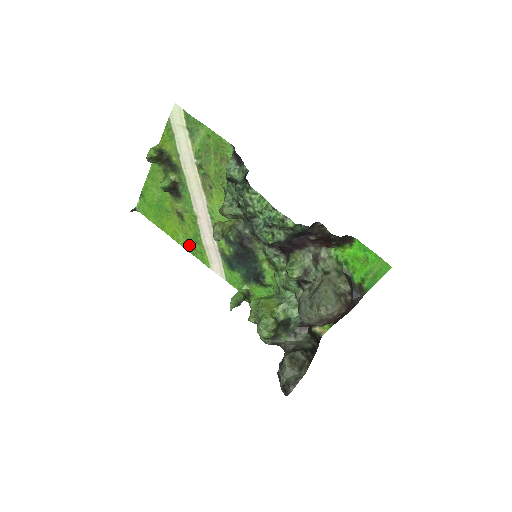
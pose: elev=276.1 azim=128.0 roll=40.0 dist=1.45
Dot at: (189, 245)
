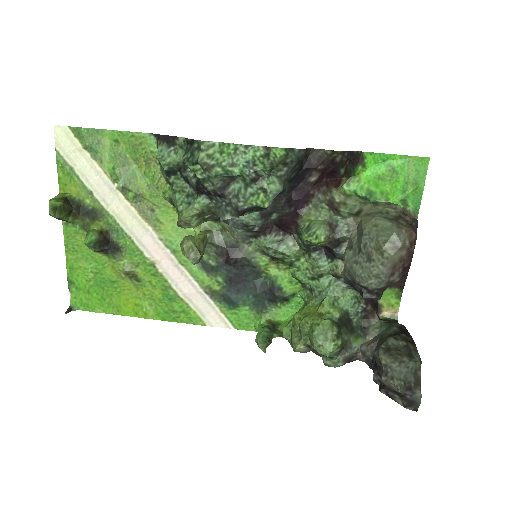
Dot at: (163, 311)
